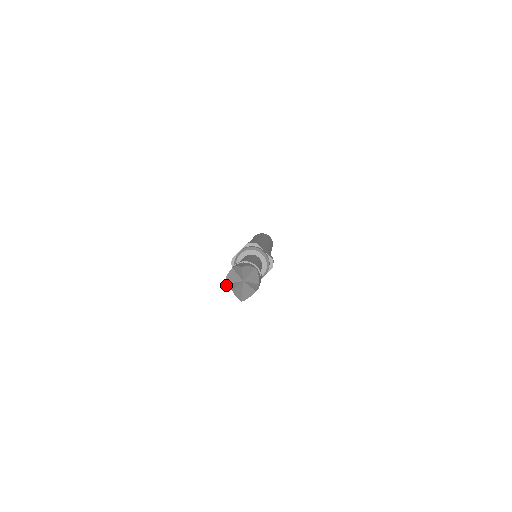
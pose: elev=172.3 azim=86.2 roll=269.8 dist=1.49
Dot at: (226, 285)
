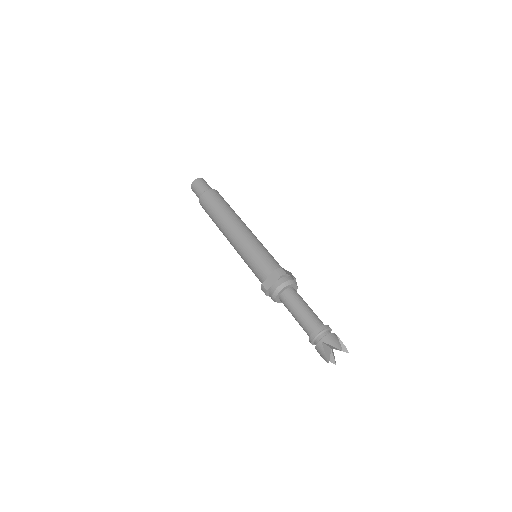
Dot at: (327, 361)
